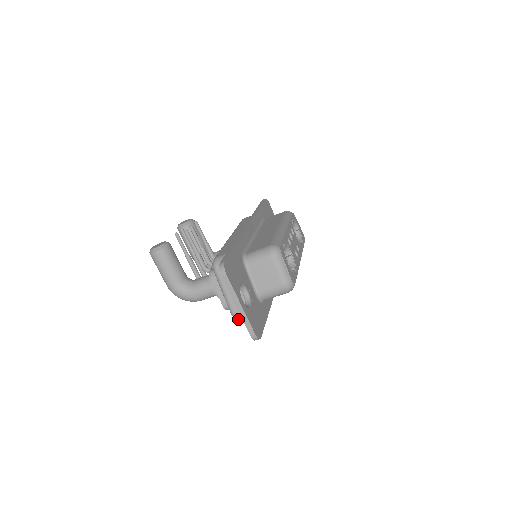
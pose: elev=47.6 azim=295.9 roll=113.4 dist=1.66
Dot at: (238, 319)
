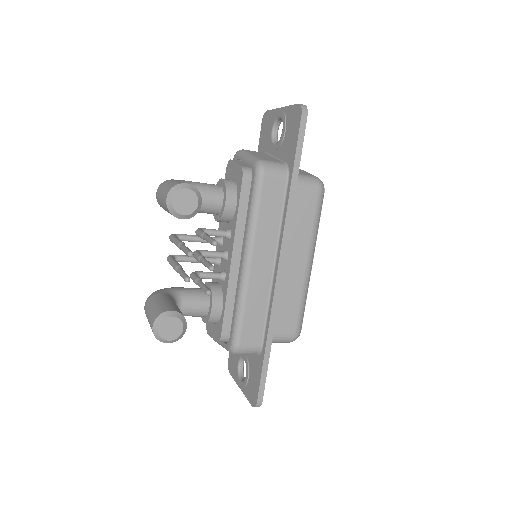
Dot at: occluded
